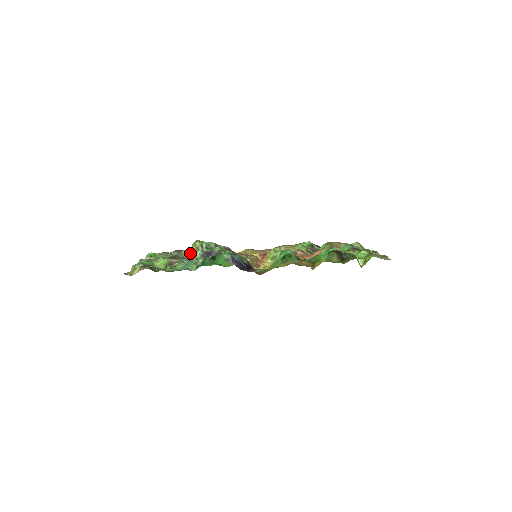
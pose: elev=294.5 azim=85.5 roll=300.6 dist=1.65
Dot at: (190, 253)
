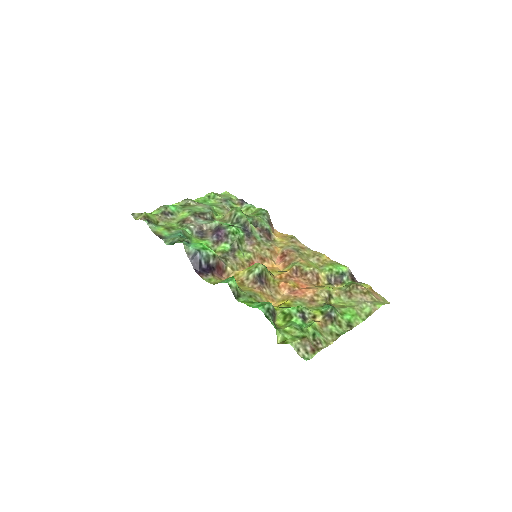
Dot at: (224, 216)
